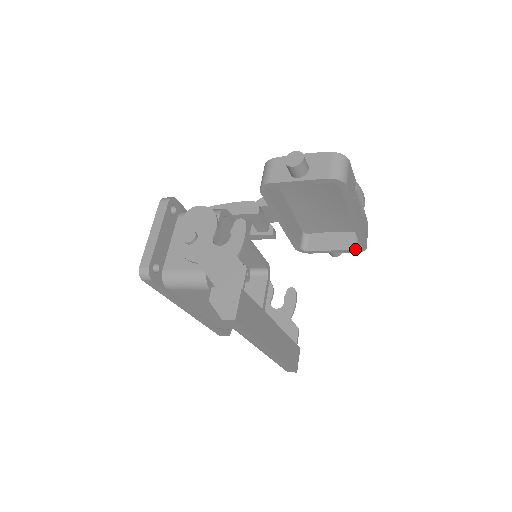
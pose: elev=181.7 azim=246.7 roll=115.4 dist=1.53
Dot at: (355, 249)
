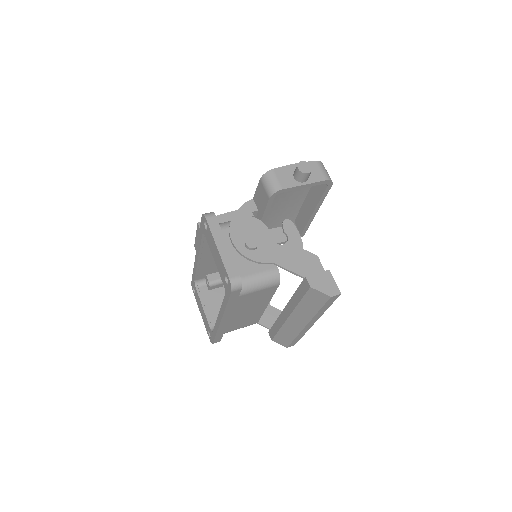
Dot at: occluded
